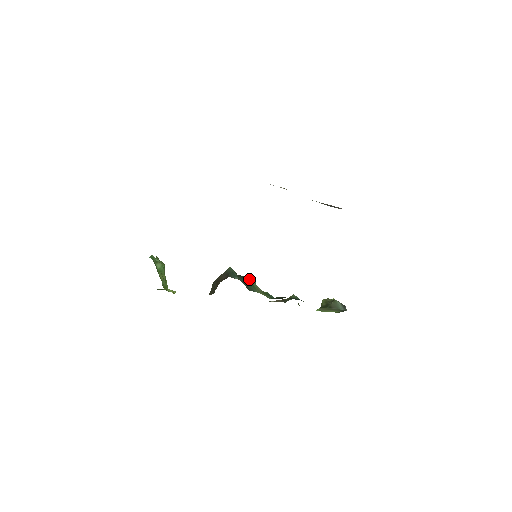
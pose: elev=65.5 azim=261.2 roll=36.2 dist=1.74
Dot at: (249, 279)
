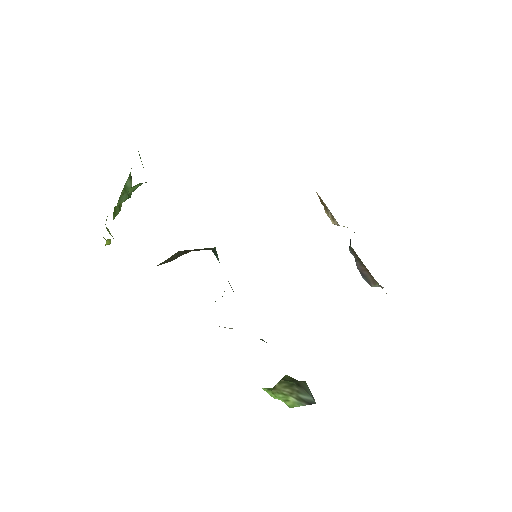
Dot at: occluded
